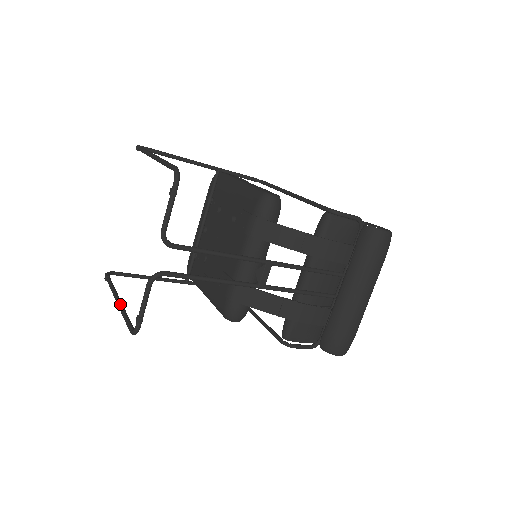
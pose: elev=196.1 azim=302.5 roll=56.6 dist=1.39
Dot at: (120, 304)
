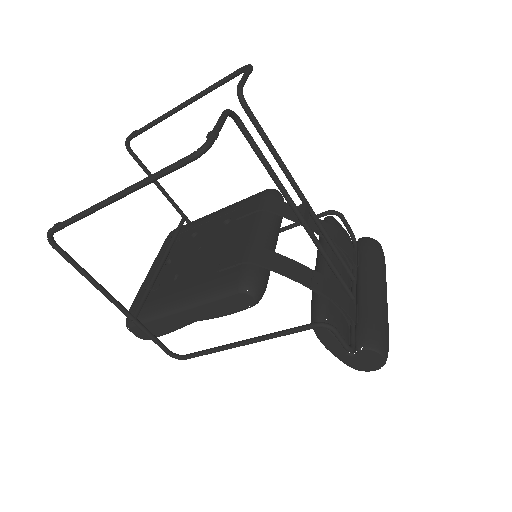
Dot at: (130, 187)
